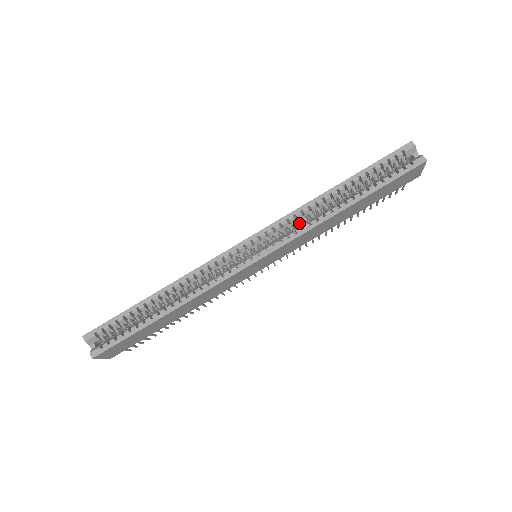
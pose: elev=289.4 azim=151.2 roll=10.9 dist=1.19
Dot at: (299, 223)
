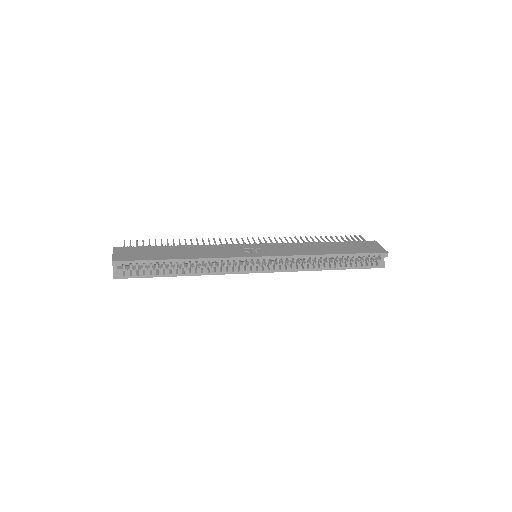
Dot at: occluded
